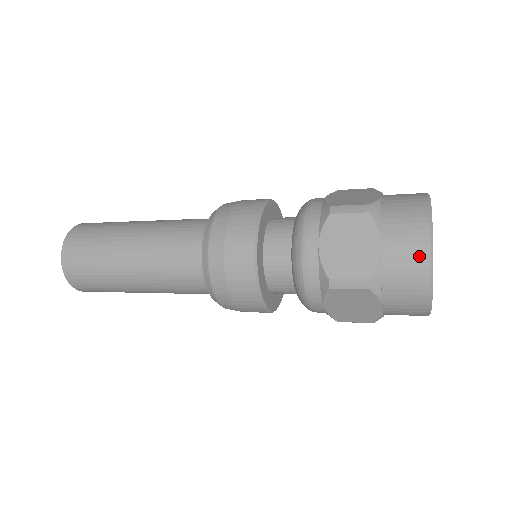
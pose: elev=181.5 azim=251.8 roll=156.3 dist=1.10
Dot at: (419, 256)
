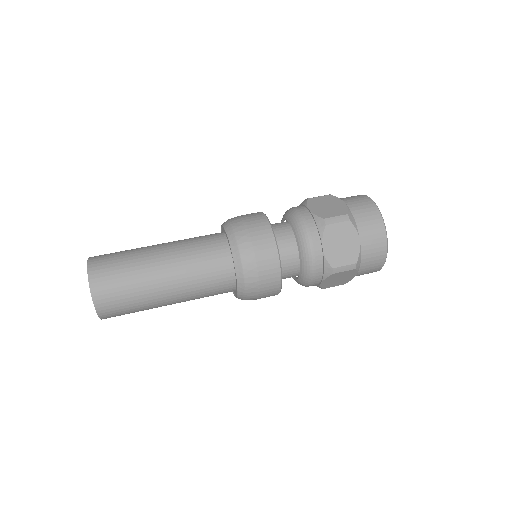
Dot at: occluded
